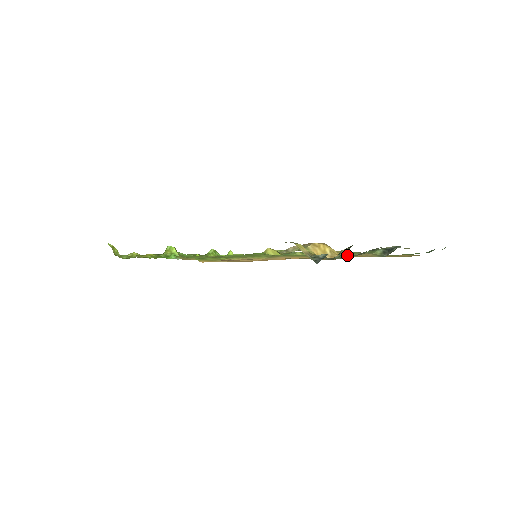
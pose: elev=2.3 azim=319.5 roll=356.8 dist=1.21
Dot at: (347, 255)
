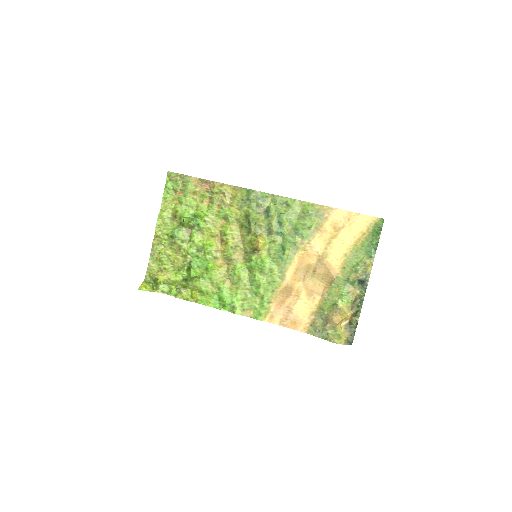
Dot at: (349, 308)
